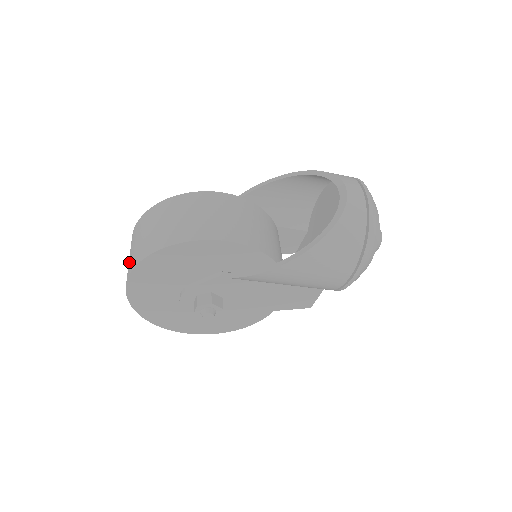
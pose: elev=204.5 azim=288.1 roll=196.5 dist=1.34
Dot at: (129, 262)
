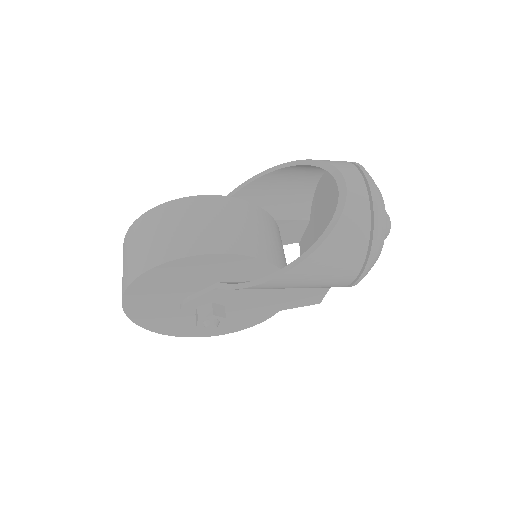
Dot at: (122, 279)
